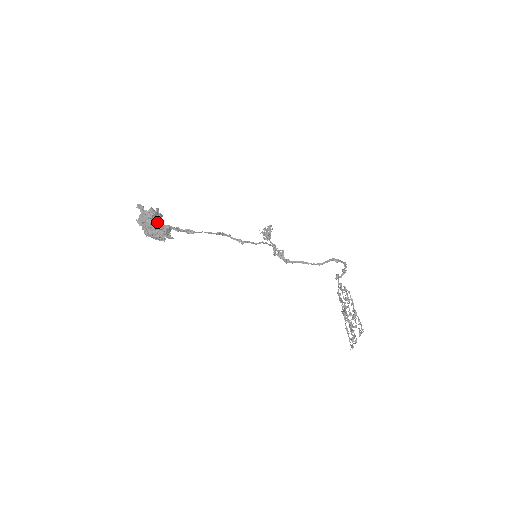
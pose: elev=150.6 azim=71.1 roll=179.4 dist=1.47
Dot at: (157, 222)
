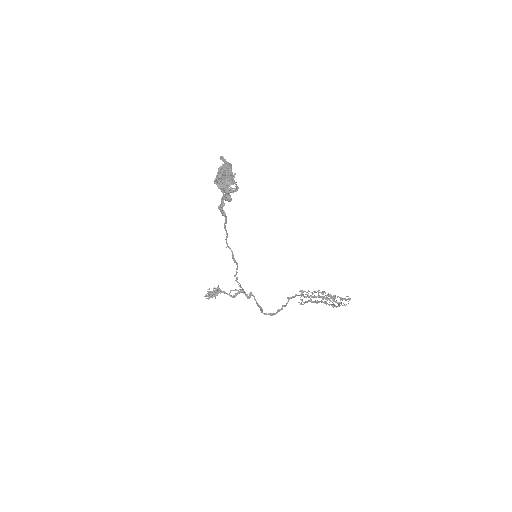
Dot at: occluded
